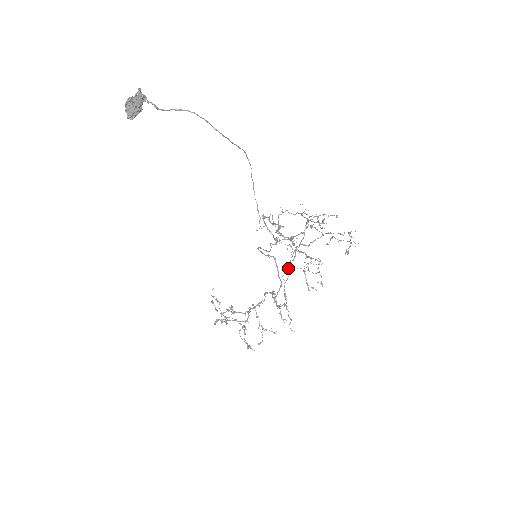
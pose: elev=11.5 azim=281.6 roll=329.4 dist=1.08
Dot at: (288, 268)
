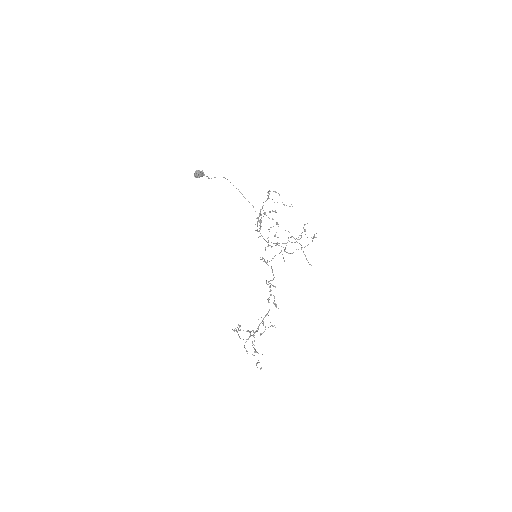
Dot at: (260, 221)
